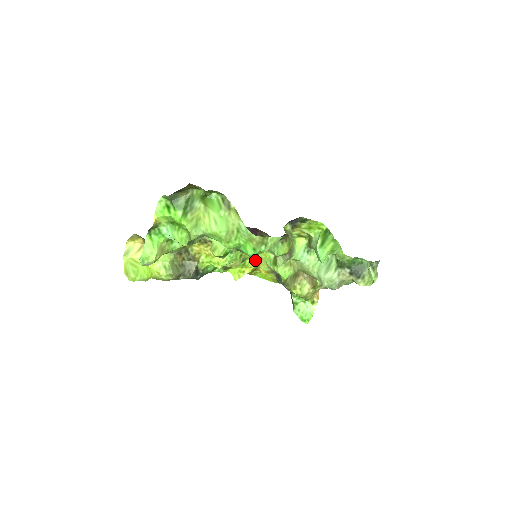
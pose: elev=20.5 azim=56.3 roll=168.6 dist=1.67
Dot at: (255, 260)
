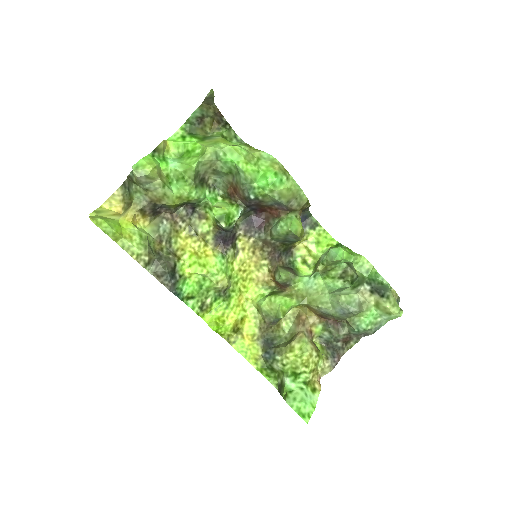
Dot at: (242, 305)
